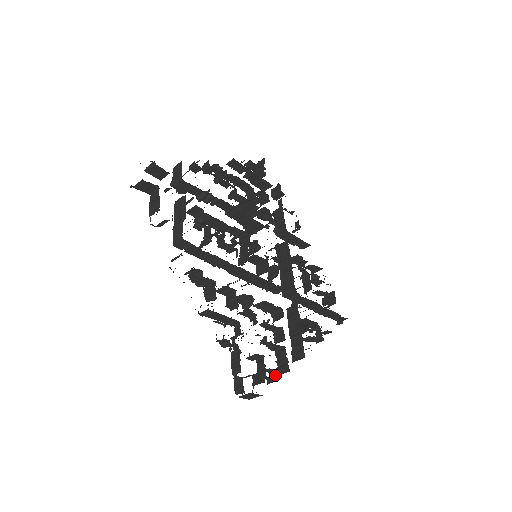
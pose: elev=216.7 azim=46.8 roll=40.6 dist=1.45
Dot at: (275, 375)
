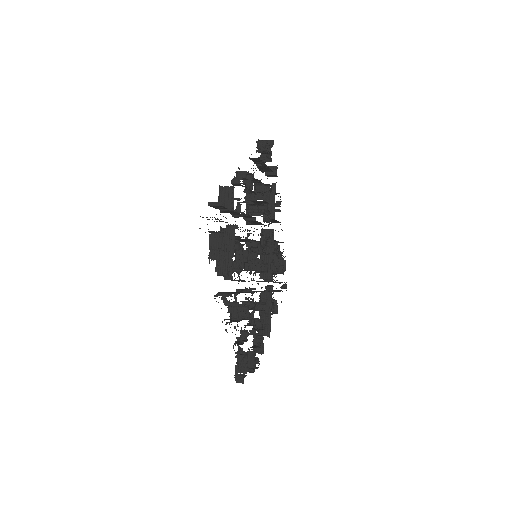
Dot at: (256, 360)
